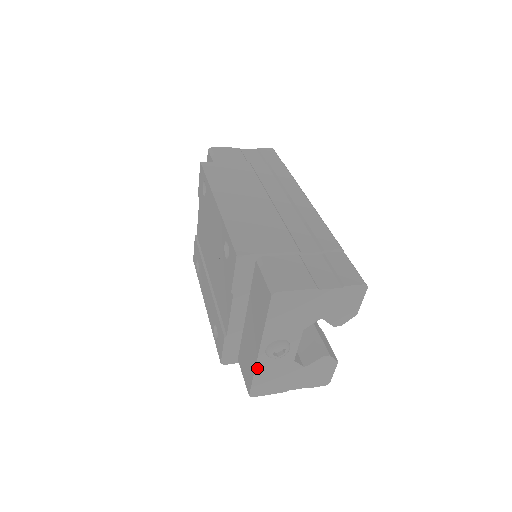
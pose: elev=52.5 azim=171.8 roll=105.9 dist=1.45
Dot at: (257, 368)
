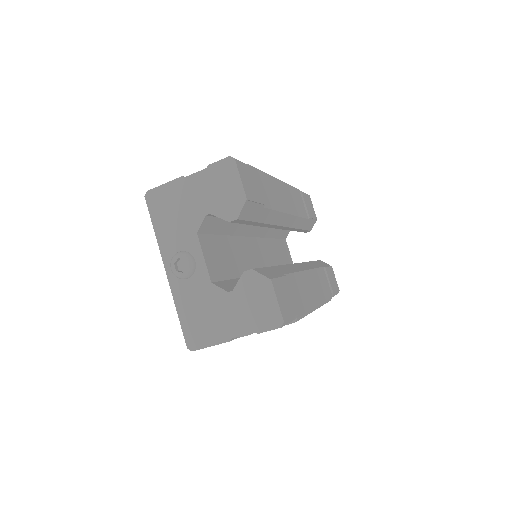
Dot at: (176, 299)
